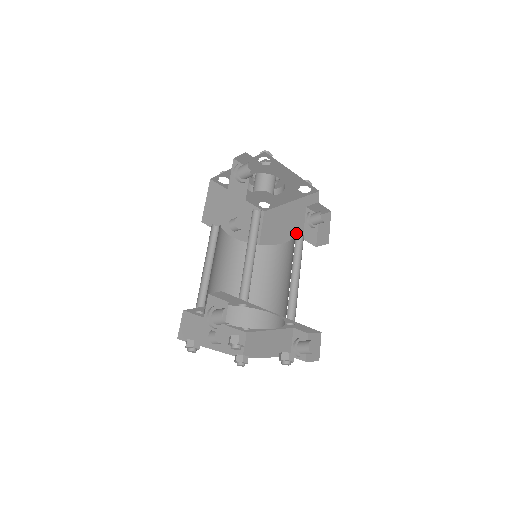
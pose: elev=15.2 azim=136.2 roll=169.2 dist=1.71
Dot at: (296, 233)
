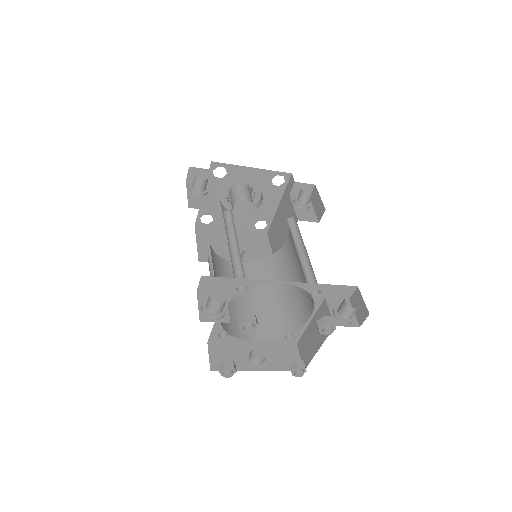
Dot at: occluded
